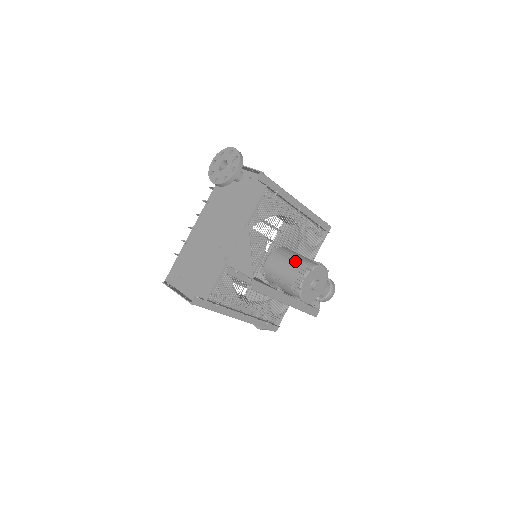
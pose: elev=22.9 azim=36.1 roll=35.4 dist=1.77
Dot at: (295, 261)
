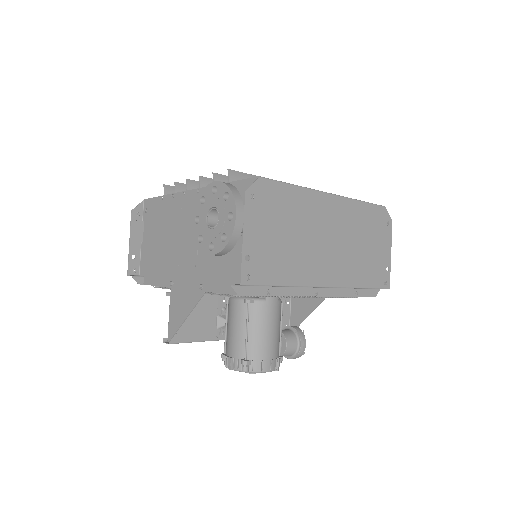
Dot at: (245, 343)
